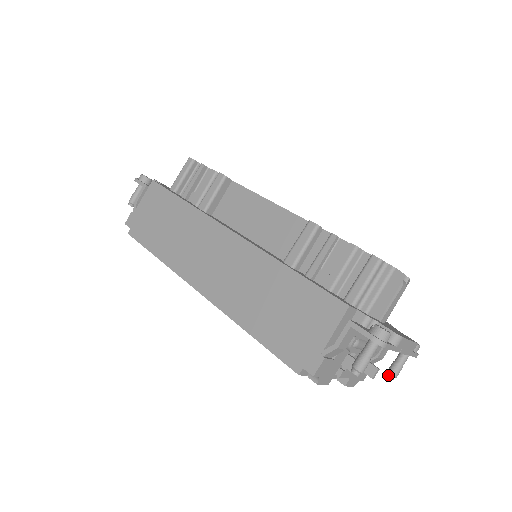
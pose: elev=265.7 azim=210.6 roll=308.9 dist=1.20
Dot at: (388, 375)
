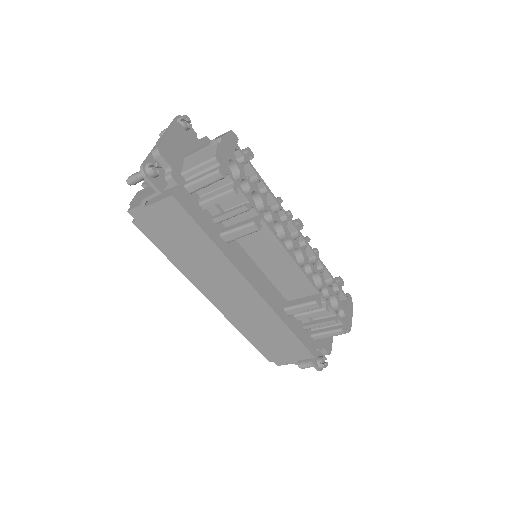
Dot at: occluded
